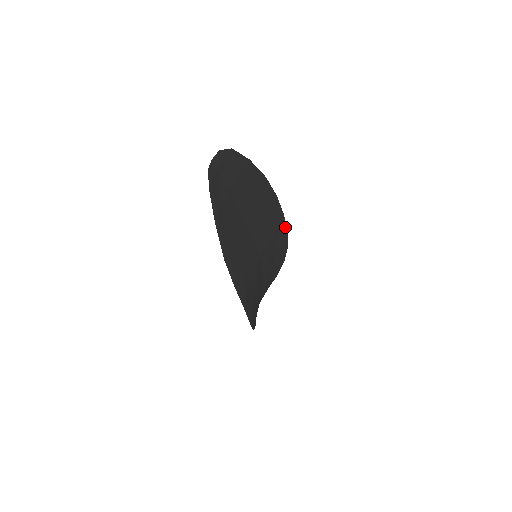
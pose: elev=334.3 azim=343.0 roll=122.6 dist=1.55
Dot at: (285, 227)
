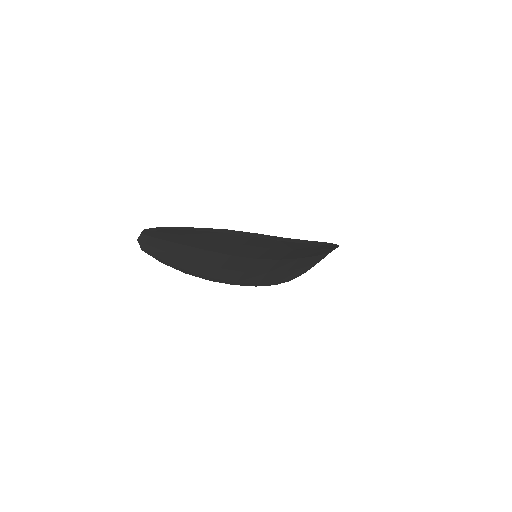
Dot at: (297, 240)
